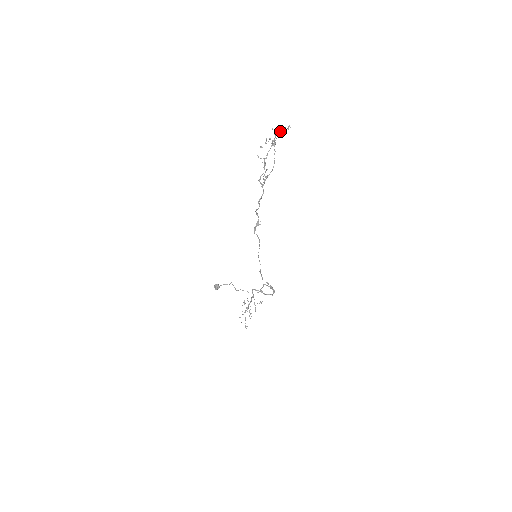
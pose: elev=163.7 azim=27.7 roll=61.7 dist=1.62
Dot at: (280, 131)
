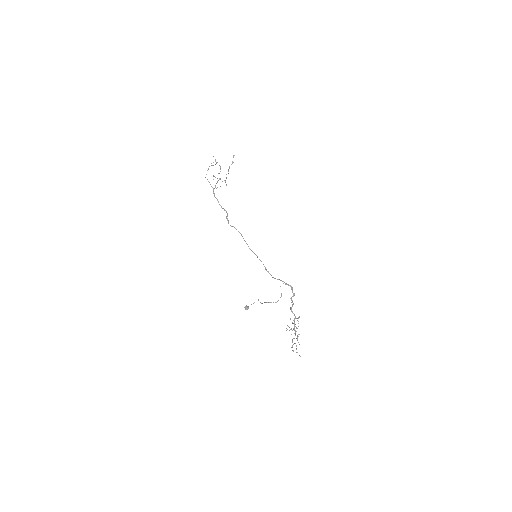
Dot at: (232, 163)
